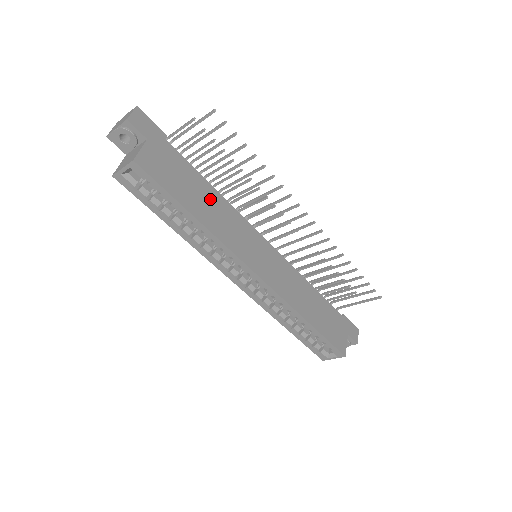
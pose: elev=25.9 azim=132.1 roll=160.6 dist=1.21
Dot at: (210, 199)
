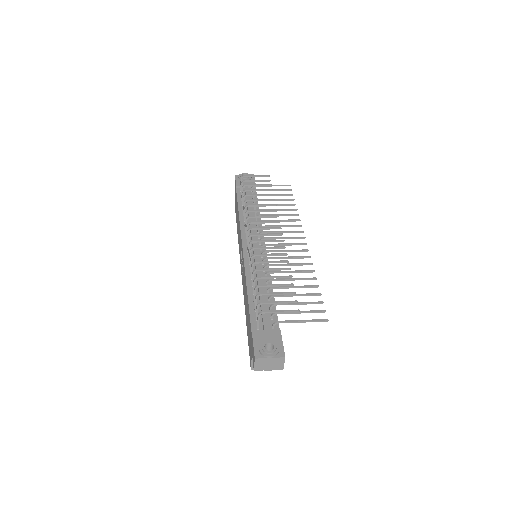
Dot at: occluded
